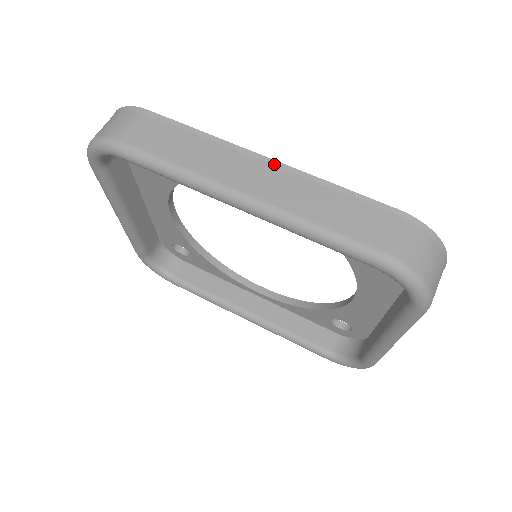
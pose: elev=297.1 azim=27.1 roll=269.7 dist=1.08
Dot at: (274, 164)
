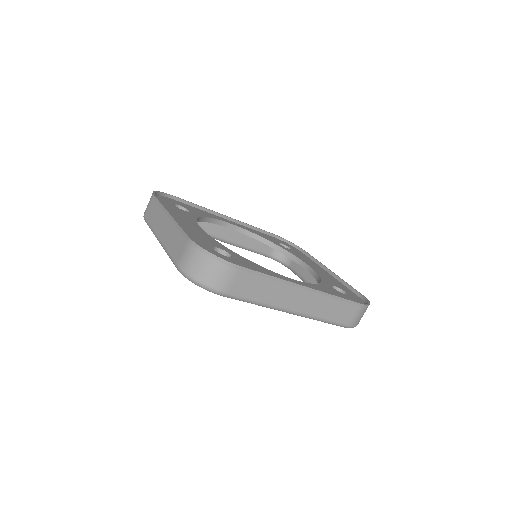
Dot at: (311, 291)
